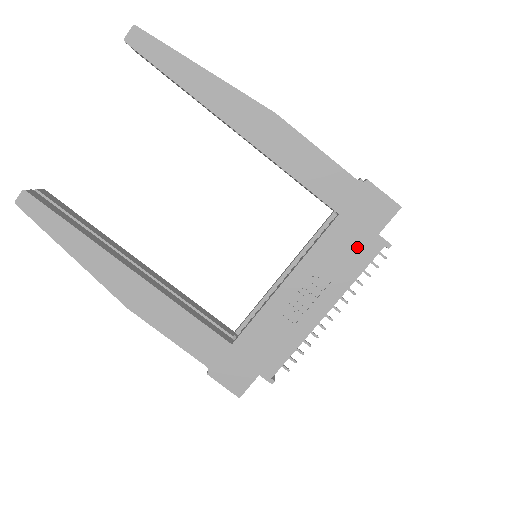
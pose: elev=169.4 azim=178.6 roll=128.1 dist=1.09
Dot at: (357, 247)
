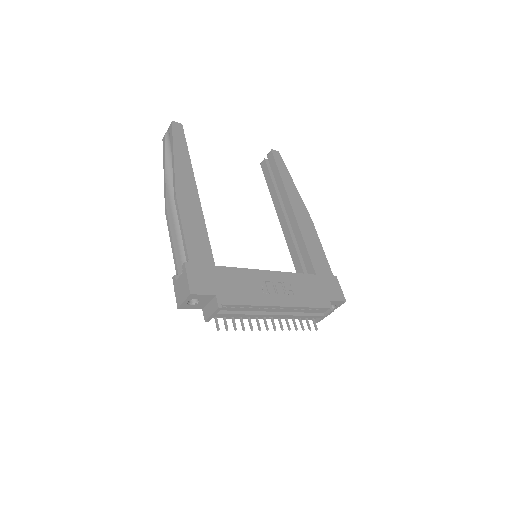
Dot at: (316, 295)
